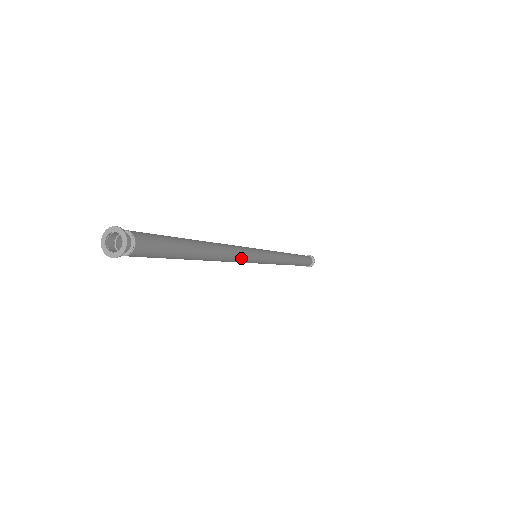
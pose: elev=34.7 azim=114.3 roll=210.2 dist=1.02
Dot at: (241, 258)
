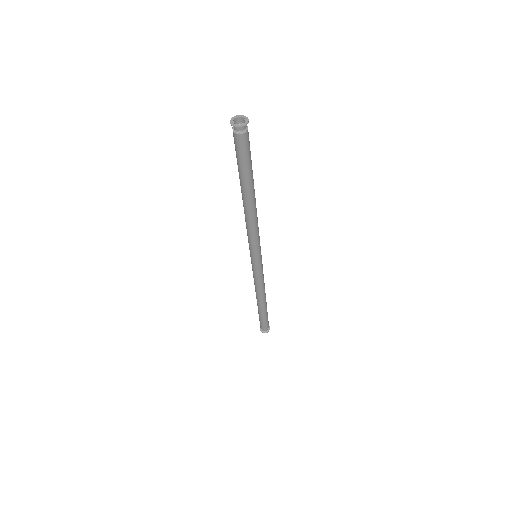
Dot at: (257, 234)
